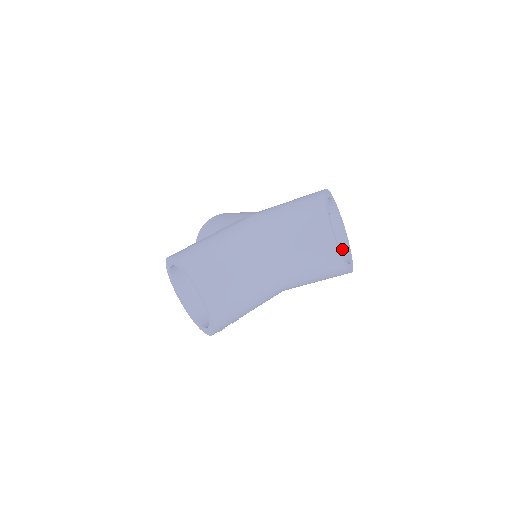
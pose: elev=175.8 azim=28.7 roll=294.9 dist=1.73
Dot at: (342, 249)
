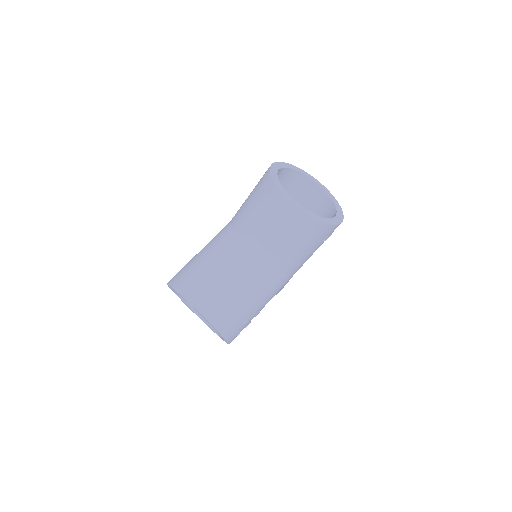
Dot at: (330, 211)
